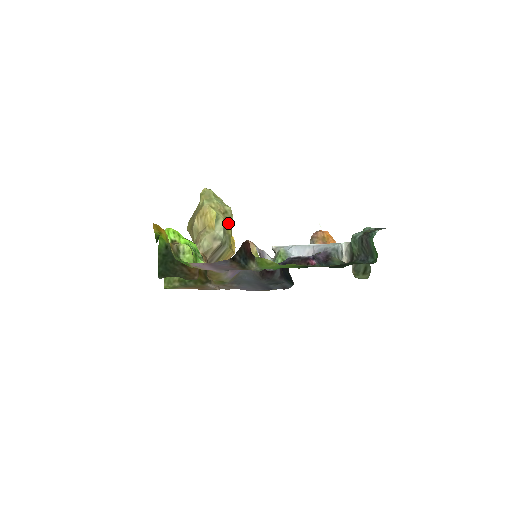
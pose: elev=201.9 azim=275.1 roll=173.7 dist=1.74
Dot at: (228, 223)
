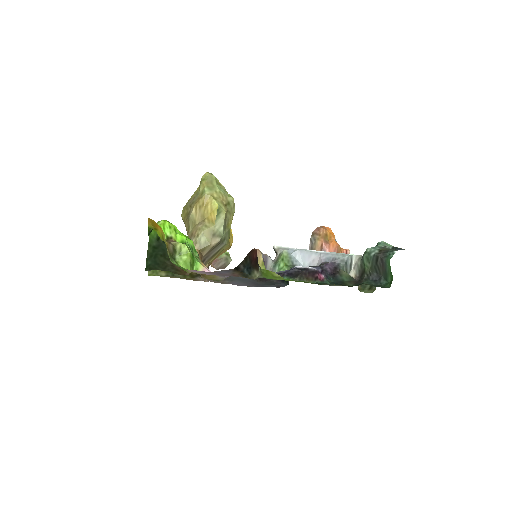
Dot at: (229, 216)
